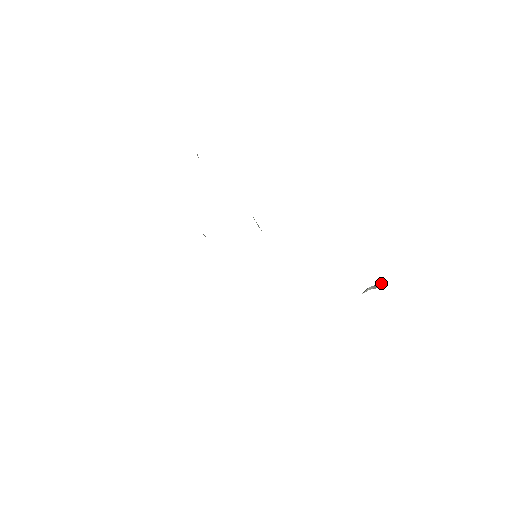
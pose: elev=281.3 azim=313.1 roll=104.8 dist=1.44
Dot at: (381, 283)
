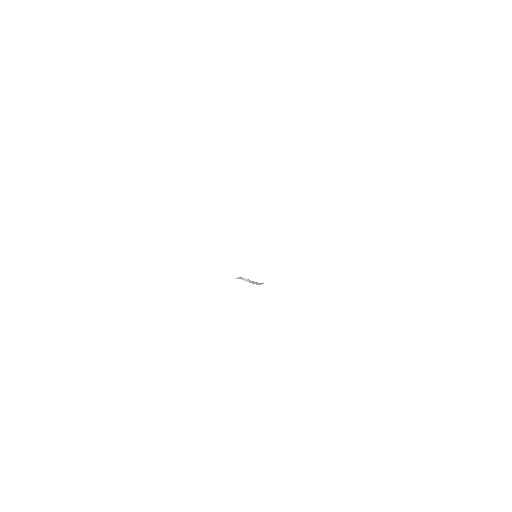
Dot at: (260, 284)
